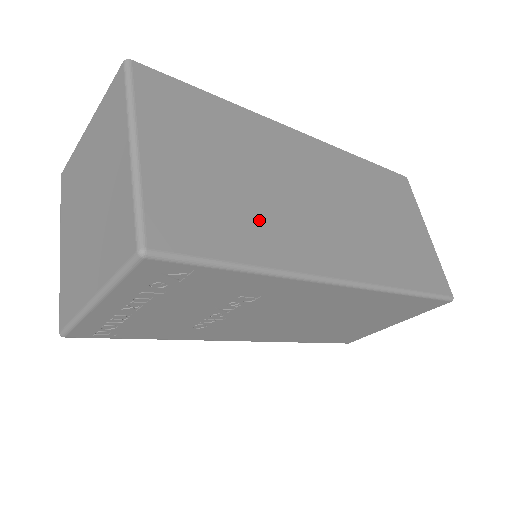
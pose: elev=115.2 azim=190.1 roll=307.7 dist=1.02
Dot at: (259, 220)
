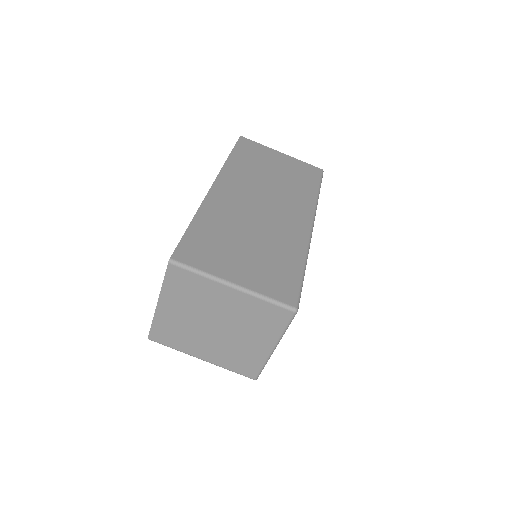
Dot at: (278, 247)
